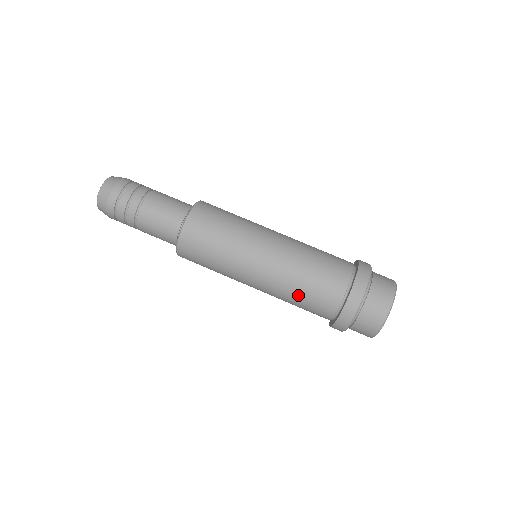
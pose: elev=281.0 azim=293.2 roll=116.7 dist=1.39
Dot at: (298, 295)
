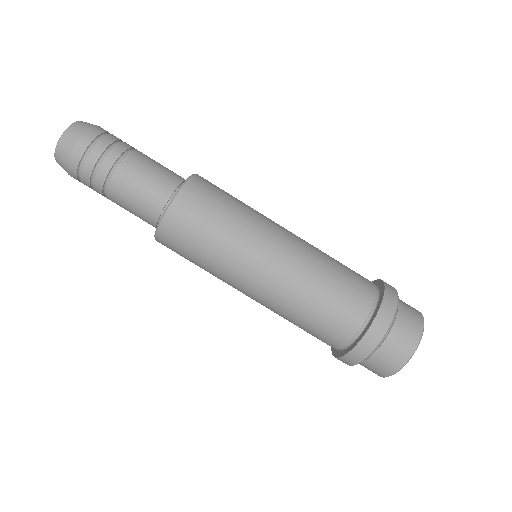
Dot at: (317, 299)
